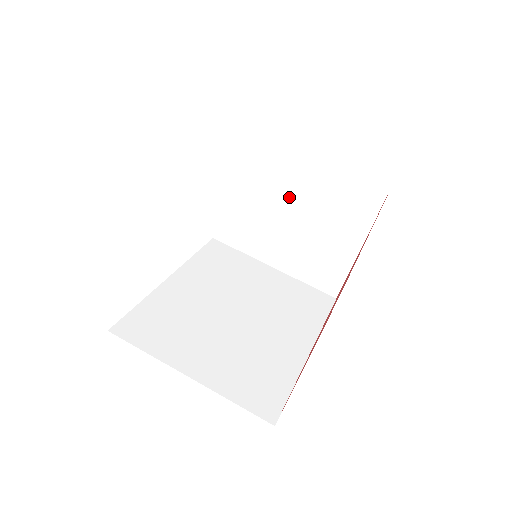
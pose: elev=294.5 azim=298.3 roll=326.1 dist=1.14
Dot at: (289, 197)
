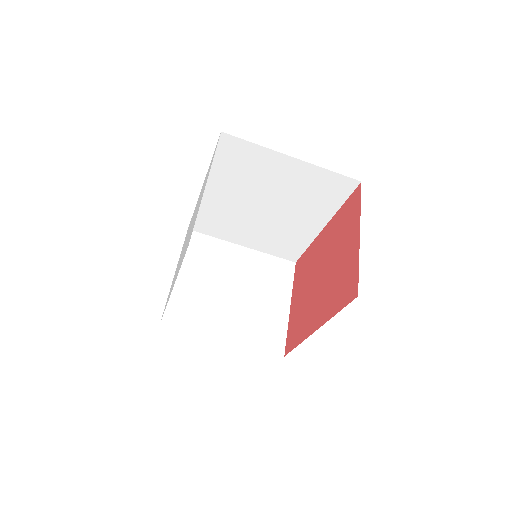
Dot at: occluded
